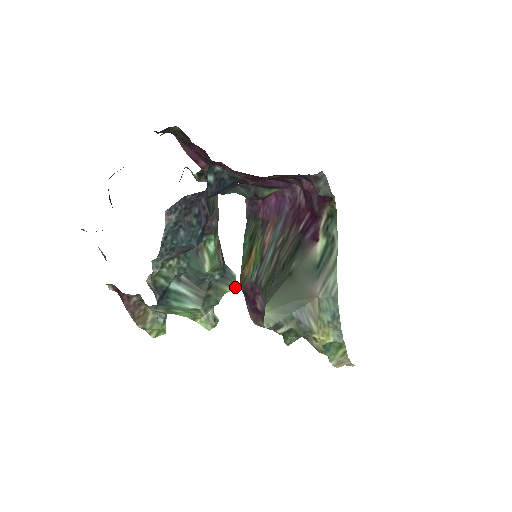
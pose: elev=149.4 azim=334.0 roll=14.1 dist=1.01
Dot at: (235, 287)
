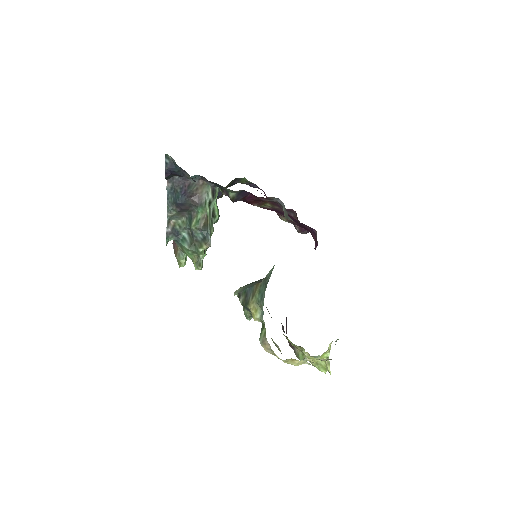
Dot at: (208, 246)
